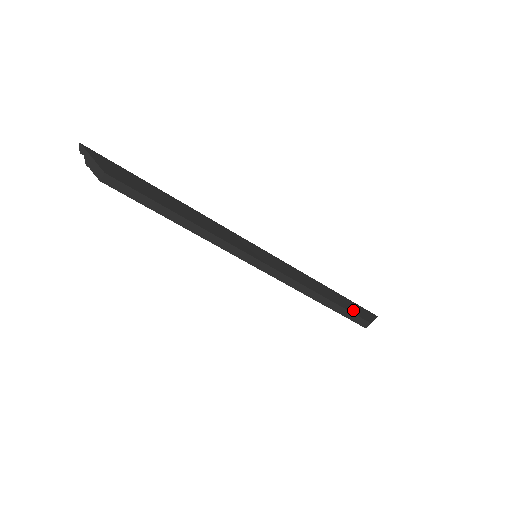
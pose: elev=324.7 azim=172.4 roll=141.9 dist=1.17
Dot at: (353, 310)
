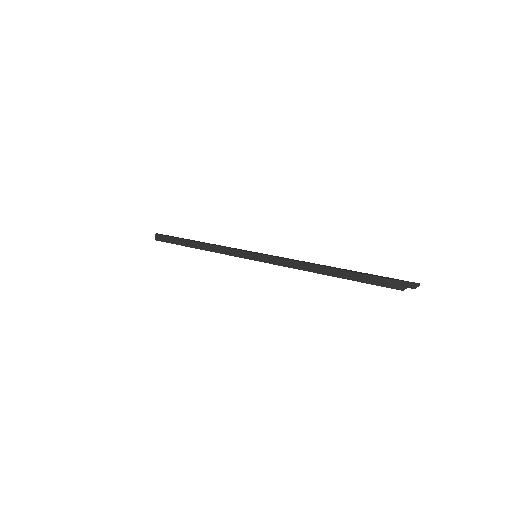
Dot at: (362, 273)
